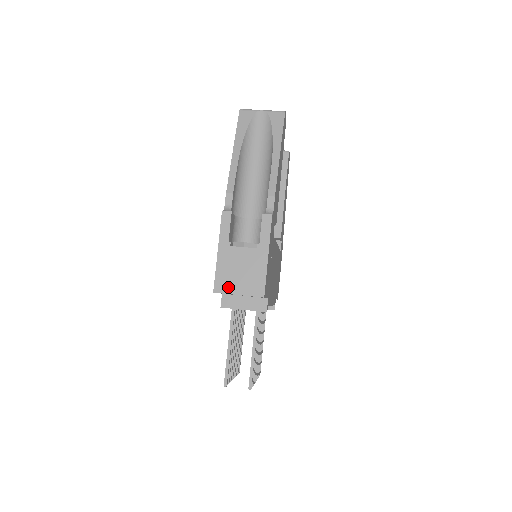
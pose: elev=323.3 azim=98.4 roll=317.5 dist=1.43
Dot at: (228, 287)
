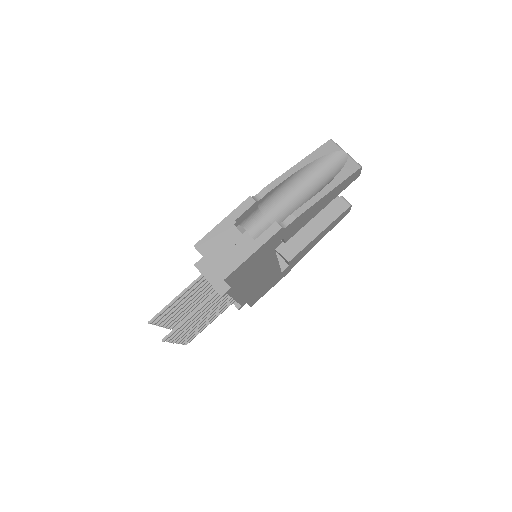
Dot at: (206, 251)
